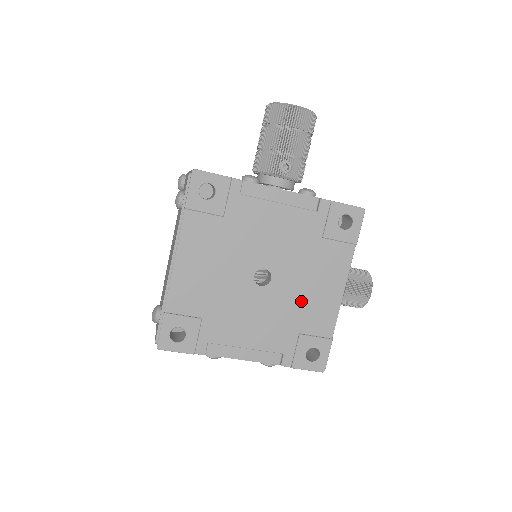
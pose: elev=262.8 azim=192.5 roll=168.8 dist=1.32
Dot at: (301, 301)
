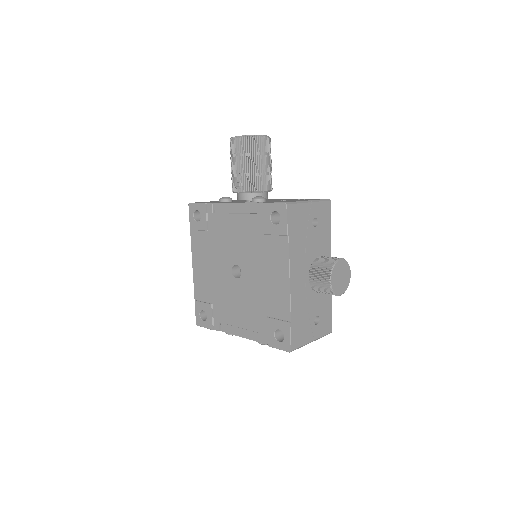
Dot at: (263, 289)
